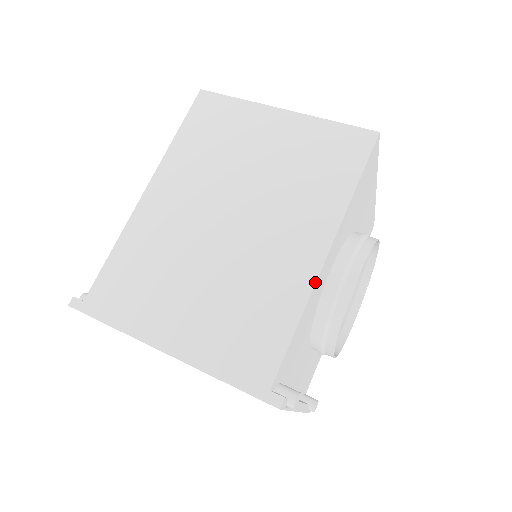
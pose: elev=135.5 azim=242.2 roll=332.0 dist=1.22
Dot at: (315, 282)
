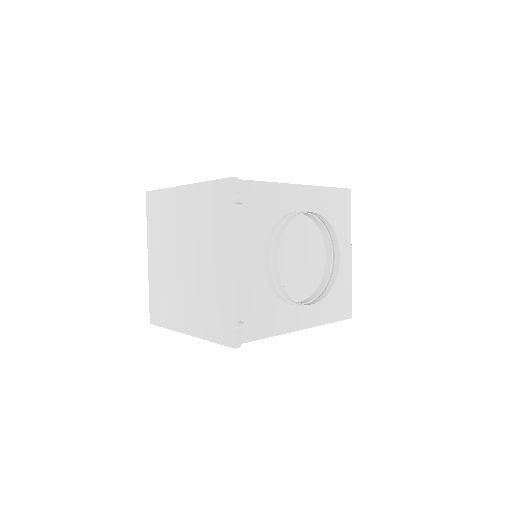
Dot at: (284, 183)
